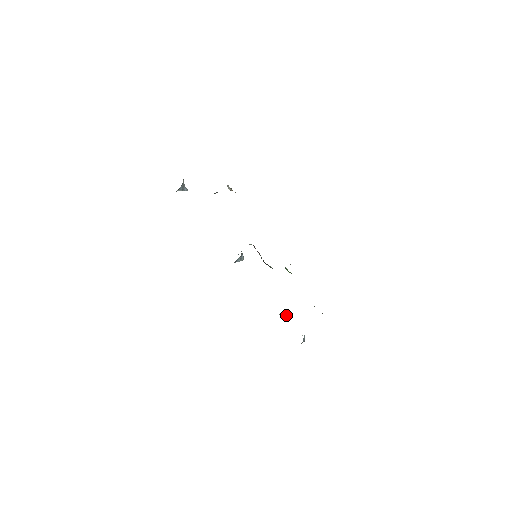
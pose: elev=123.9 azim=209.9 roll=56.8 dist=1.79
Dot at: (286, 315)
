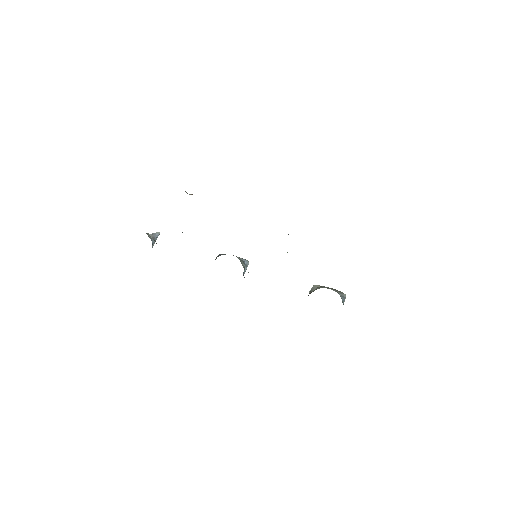
Dot at: (316, 288)
